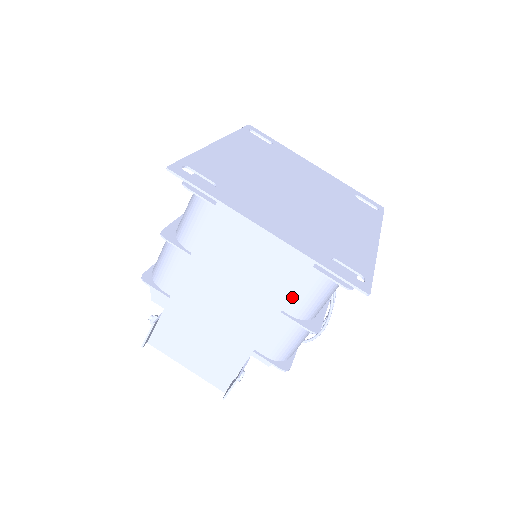
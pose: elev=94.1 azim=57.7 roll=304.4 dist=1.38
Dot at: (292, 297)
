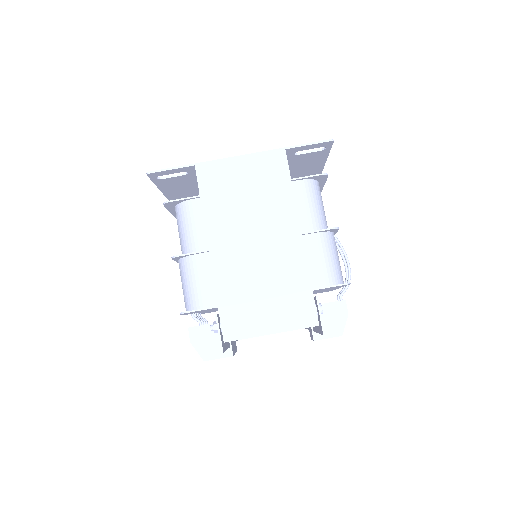
Dot at: (298, 216)
